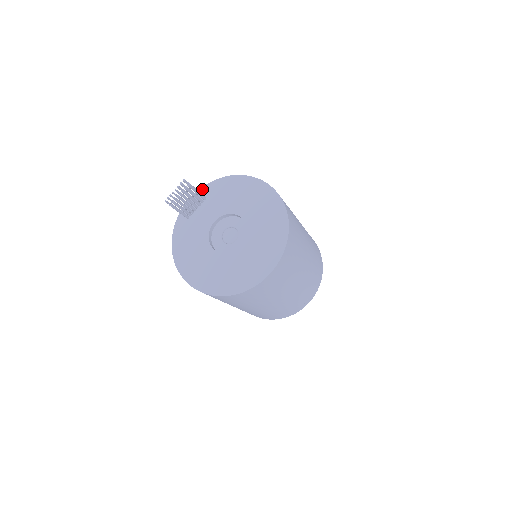
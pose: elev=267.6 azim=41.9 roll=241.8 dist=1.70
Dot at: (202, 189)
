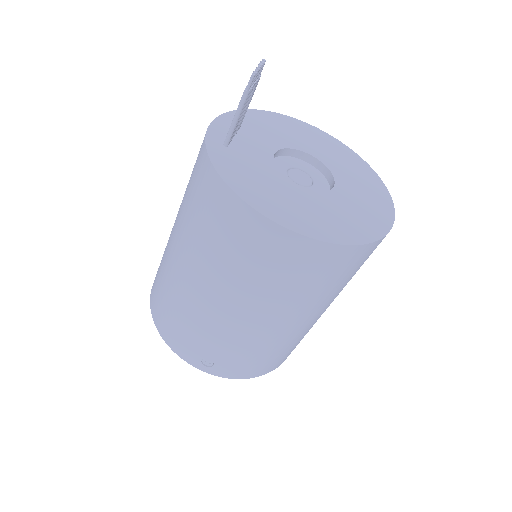
Dot at: (224, 116)
